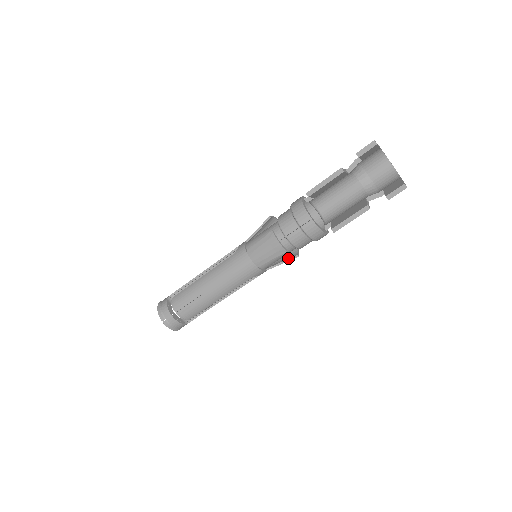
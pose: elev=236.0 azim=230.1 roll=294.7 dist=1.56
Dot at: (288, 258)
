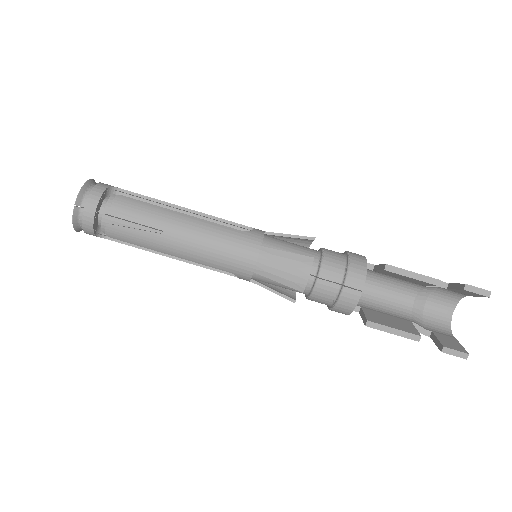
Dot at: (283, 292)
